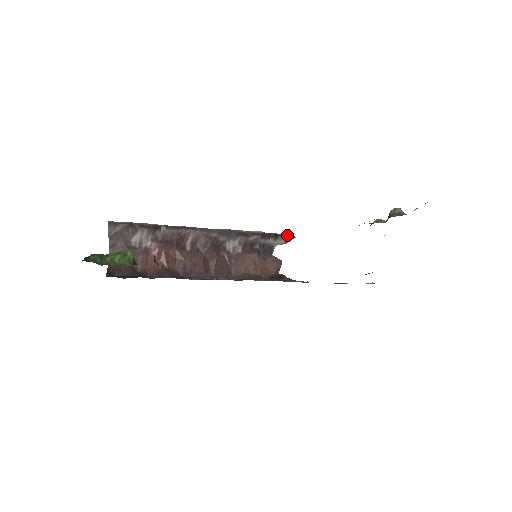
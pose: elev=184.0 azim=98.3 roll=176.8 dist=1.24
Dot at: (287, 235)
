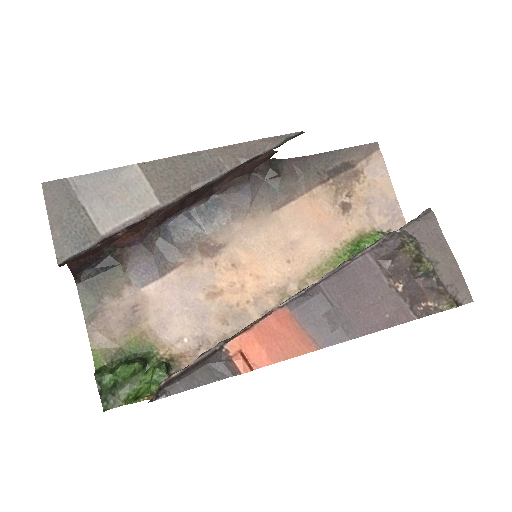
Dot at: (294, 136)
